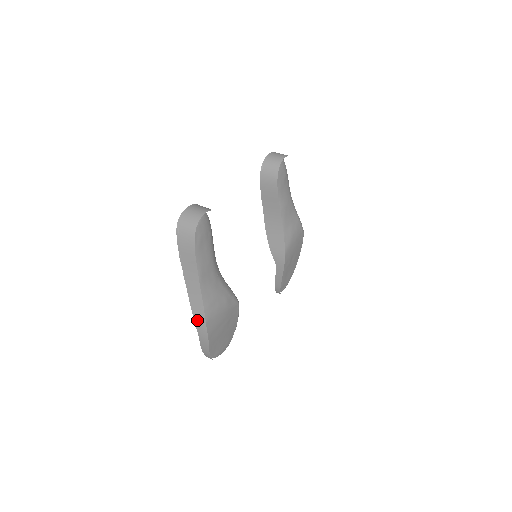
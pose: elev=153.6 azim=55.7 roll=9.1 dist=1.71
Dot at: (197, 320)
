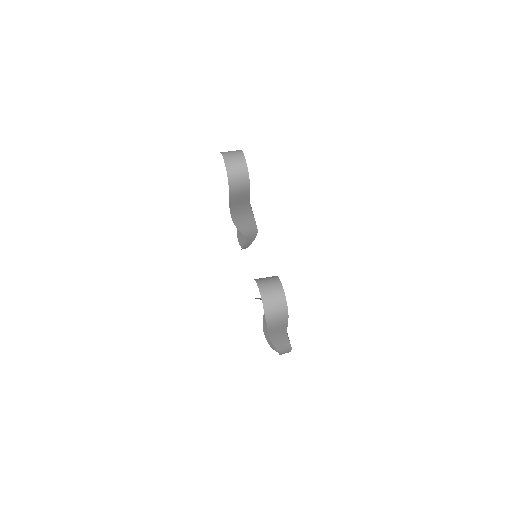
Dot at: (282, 350)
